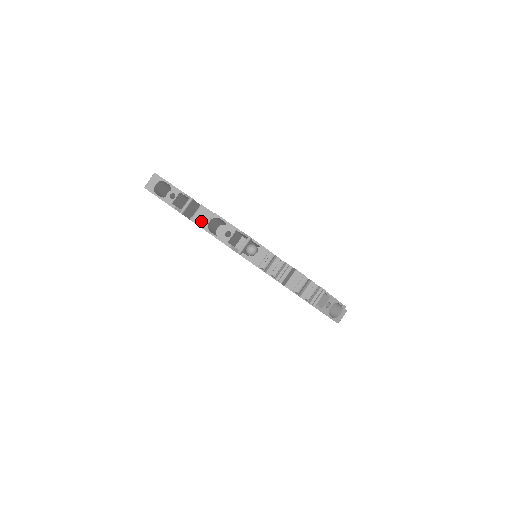
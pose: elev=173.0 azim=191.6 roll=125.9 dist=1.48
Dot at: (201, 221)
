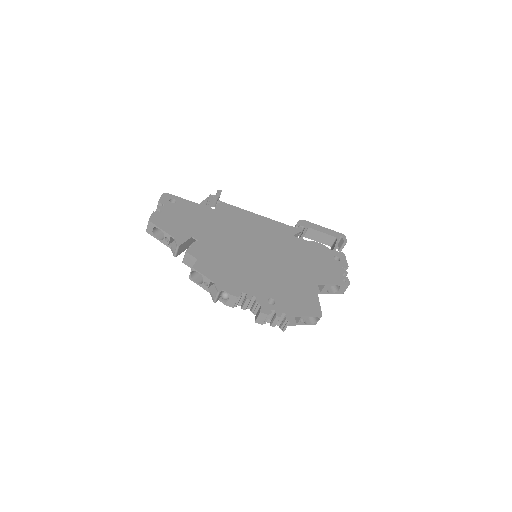
Dot at: (190, 264)
